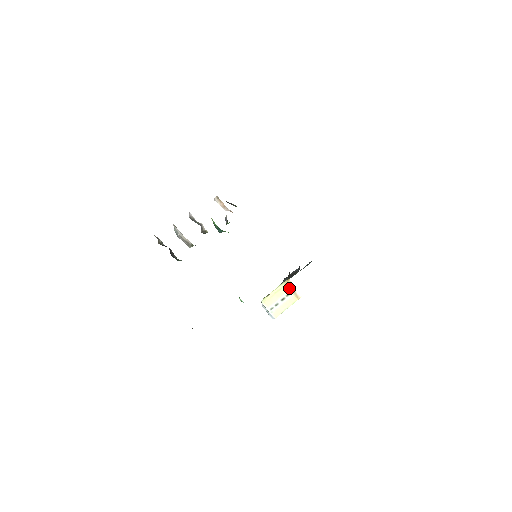
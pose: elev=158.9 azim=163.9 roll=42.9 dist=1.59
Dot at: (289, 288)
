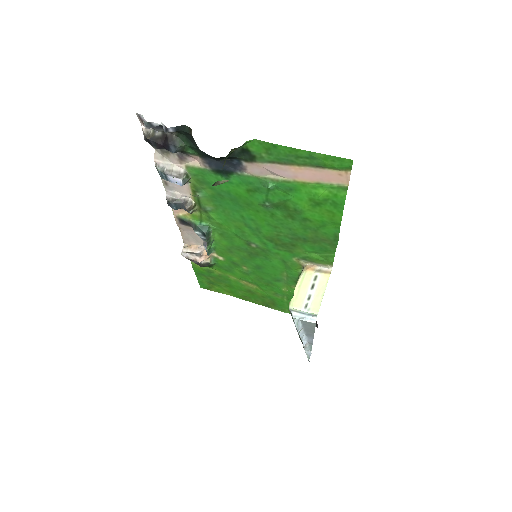
Dot at: (312, 270)
